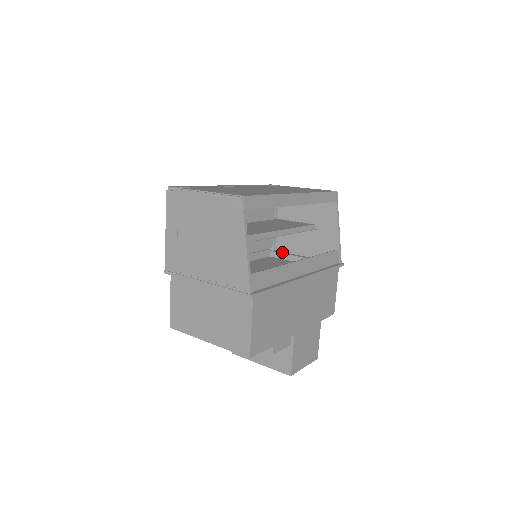
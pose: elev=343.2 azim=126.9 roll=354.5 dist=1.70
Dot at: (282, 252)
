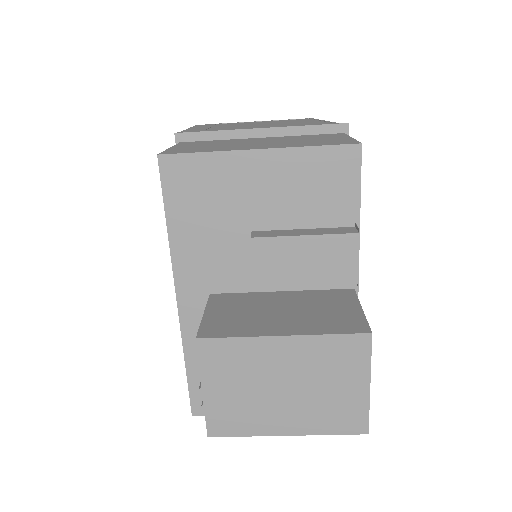
Dot at: occluded
